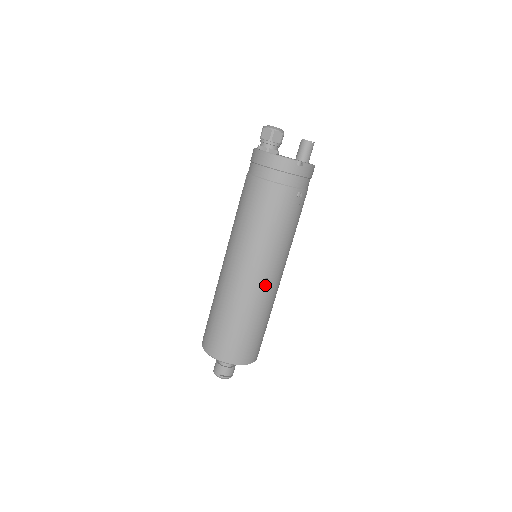
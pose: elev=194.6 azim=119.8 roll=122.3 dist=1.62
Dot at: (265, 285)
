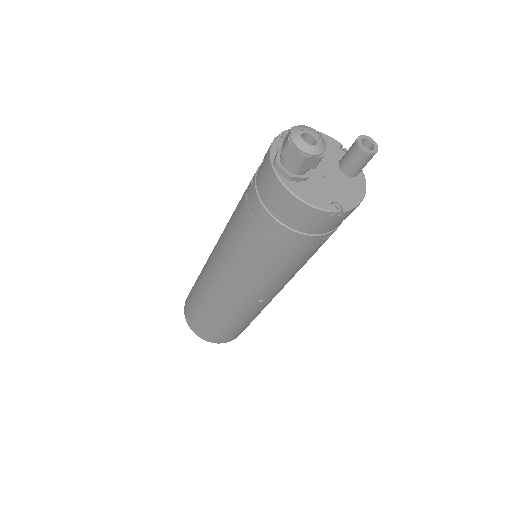
Dot at: (259, 303)
